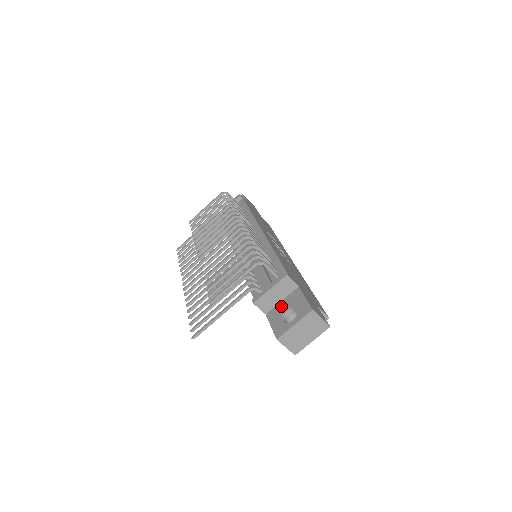
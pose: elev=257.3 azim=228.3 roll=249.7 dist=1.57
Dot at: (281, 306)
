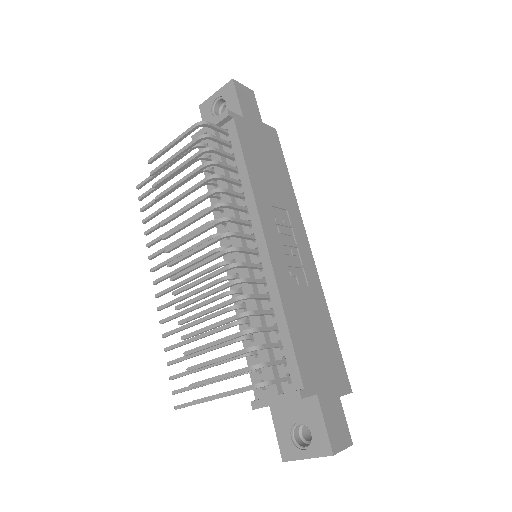
Dot at: (290, 410)
